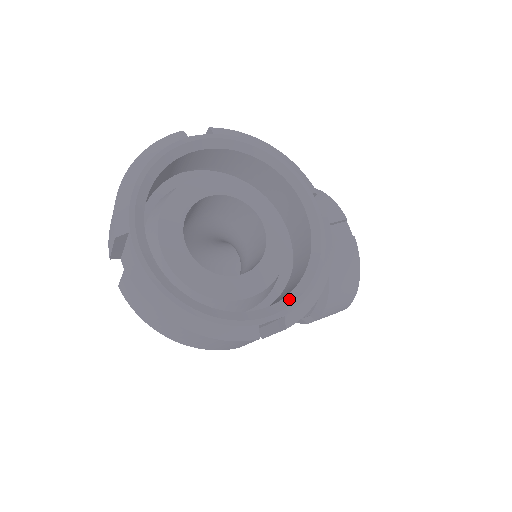
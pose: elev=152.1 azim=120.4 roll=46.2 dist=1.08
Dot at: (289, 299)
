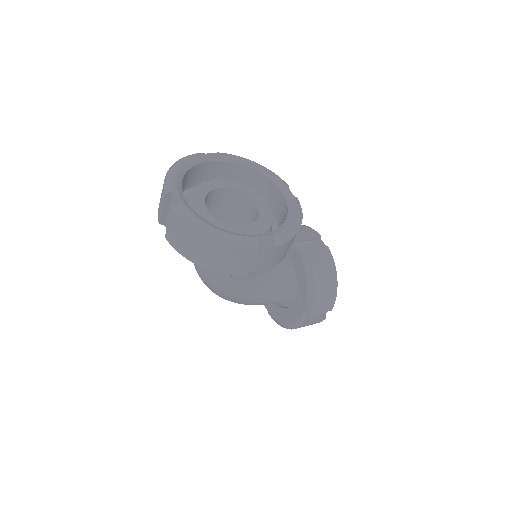
Dot at: (275, 231)
